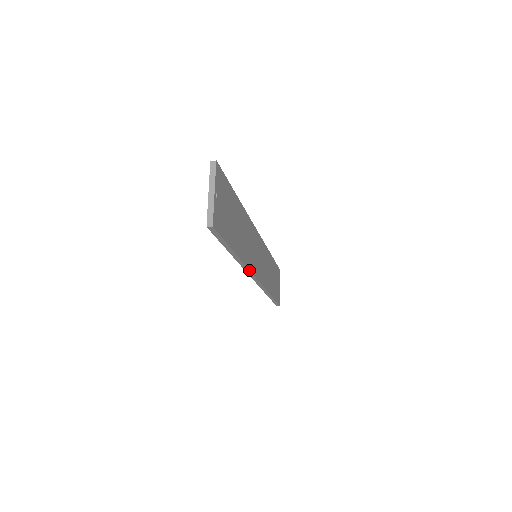
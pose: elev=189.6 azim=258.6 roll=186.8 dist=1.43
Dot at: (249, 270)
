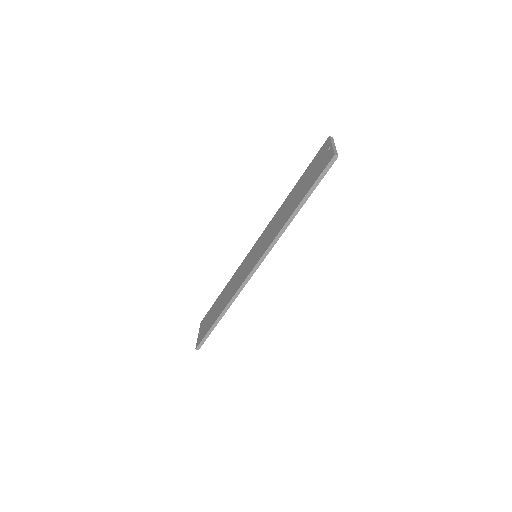
Dot at: occluded
